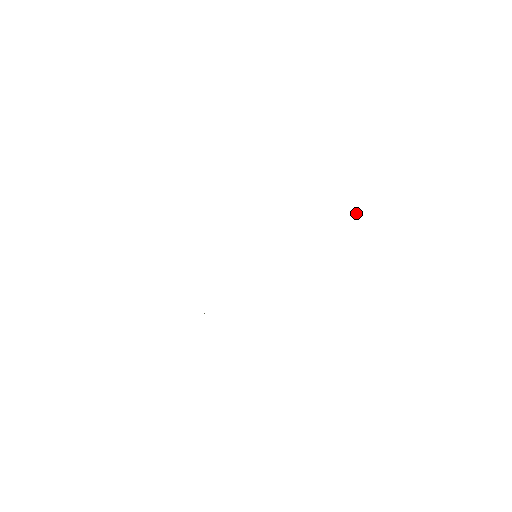
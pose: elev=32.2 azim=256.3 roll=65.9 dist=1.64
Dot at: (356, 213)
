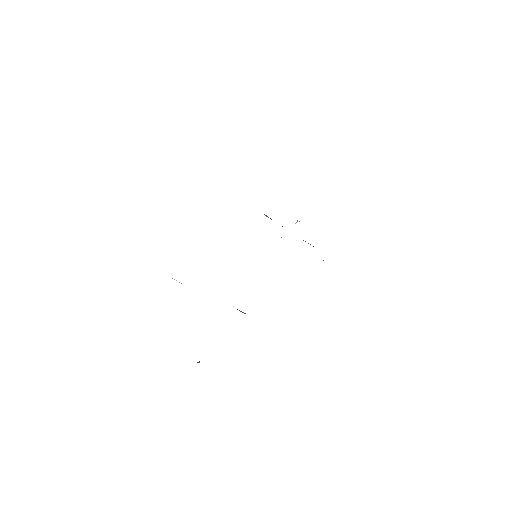
Dot at: (295, 223)
